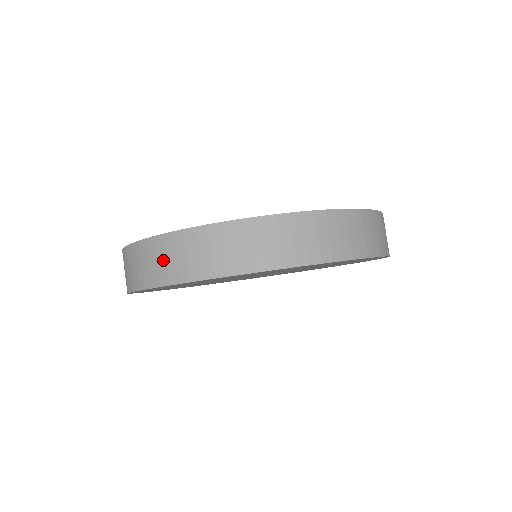
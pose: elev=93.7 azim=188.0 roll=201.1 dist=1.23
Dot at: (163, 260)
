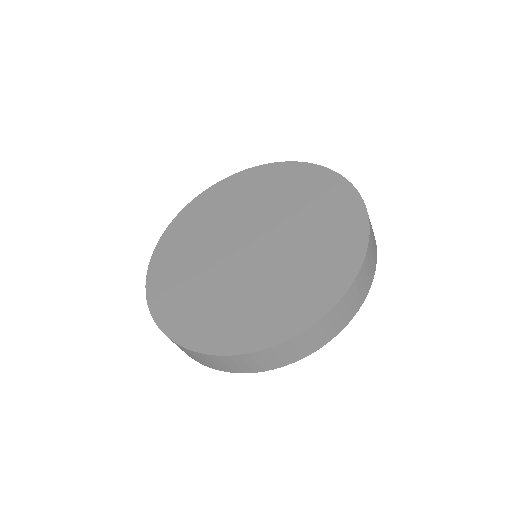
Dot at: (199, 359)
